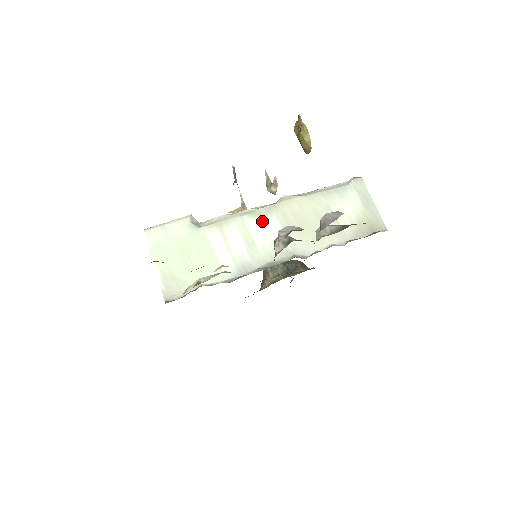
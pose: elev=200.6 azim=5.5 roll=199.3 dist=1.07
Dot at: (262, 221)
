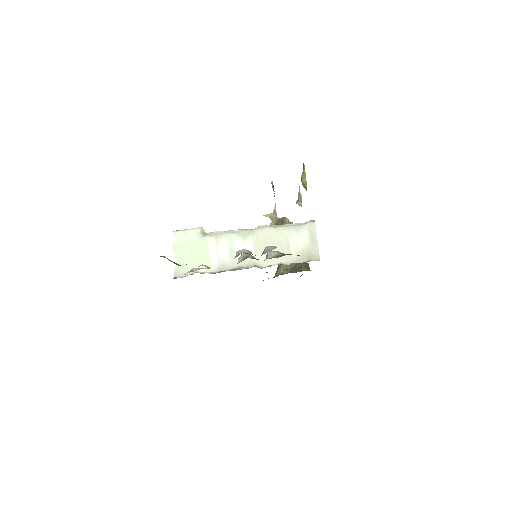
Dot at: (243, 239)
